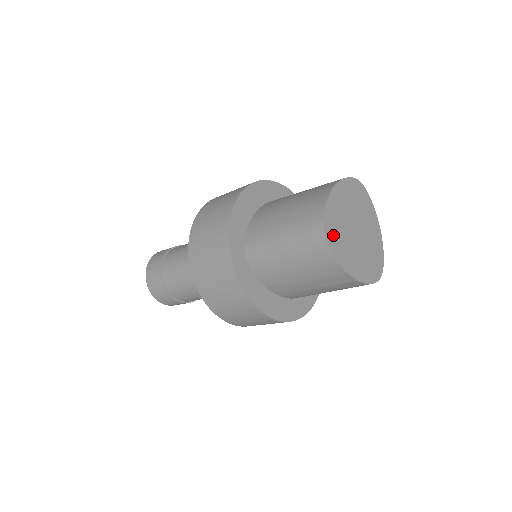
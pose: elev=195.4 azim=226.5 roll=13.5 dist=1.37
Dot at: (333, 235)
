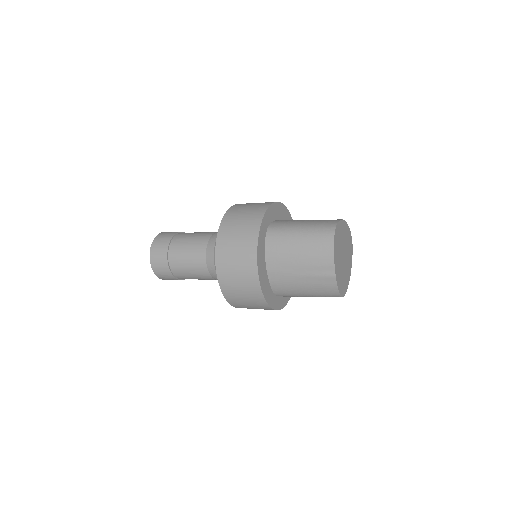
Dot at: (337, 237)
